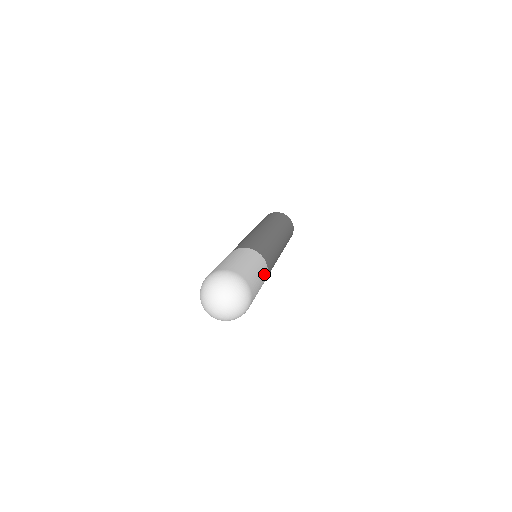
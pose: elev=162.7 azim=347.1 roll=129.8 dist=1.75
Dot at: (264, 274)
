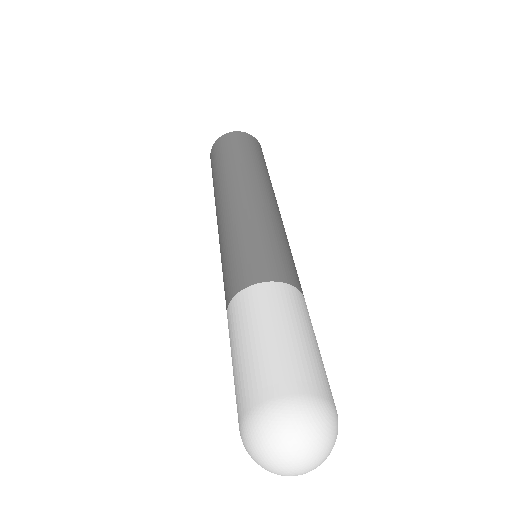
Dot at: occluded
